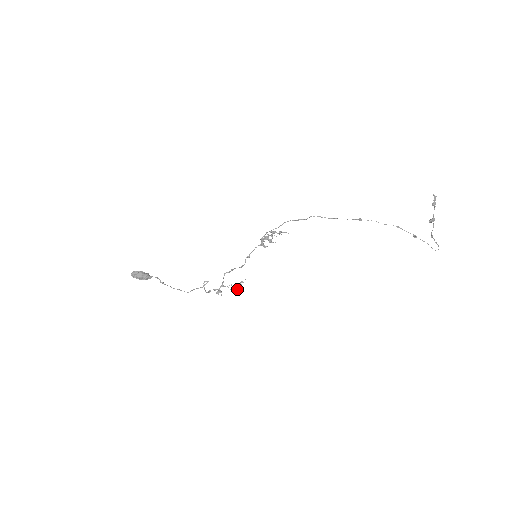
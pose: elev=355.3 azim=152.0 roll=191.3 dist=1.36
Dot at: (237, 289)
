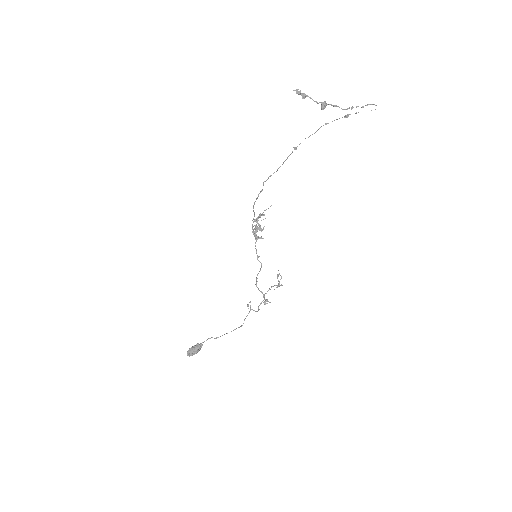
Dot at: (279, 284)
